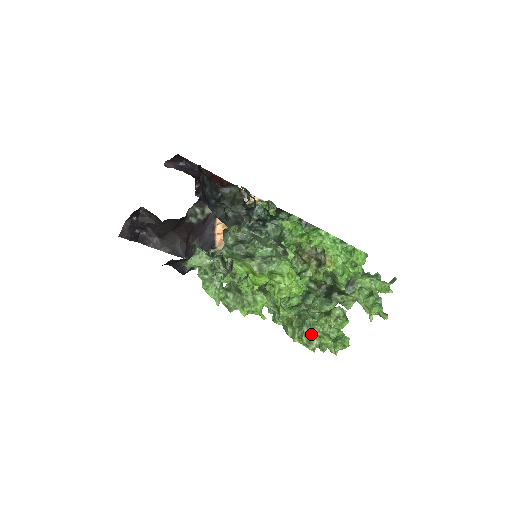
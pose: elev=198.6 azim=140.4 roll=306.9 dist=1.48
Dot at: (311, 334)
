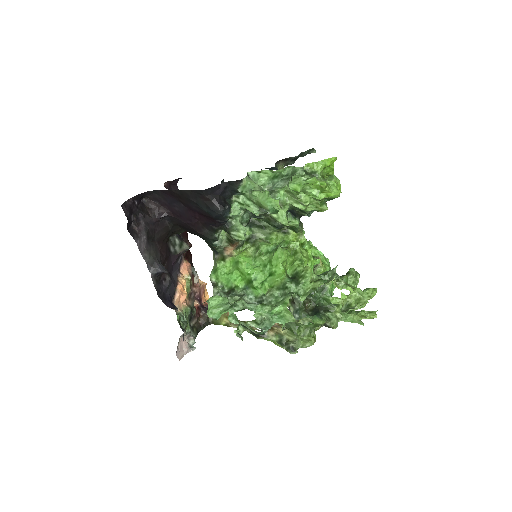
Dot at: occluded
